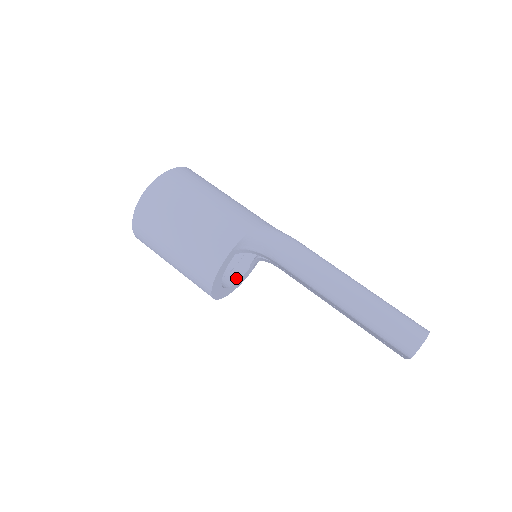
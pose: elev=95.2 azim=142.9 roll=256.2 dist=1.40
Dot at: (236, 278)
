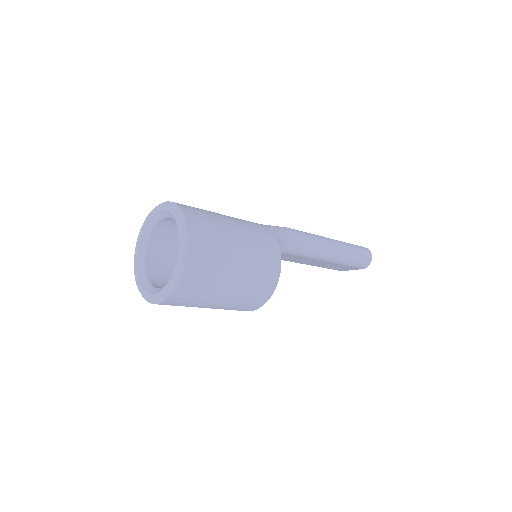
Dot at: occluded
